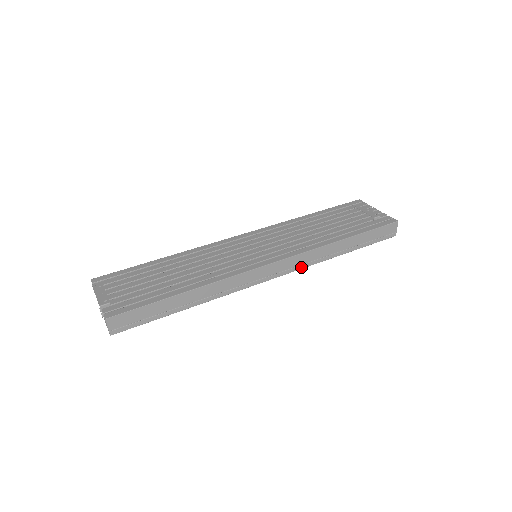
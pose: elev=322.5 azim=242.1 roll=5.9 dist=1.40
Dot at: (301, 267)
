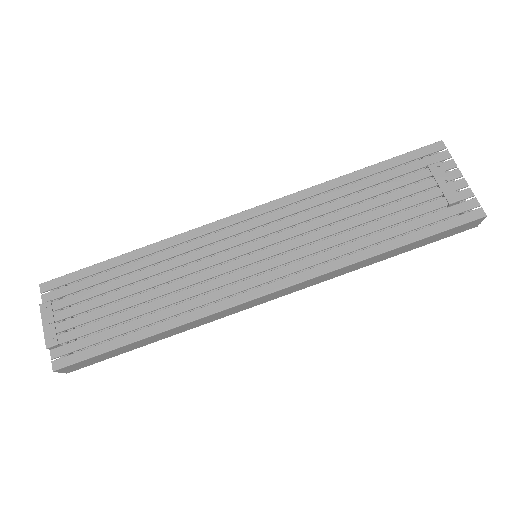
Dot at: (315, 283)
